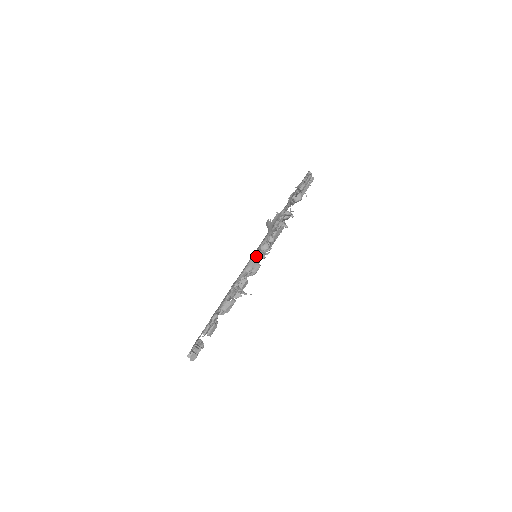
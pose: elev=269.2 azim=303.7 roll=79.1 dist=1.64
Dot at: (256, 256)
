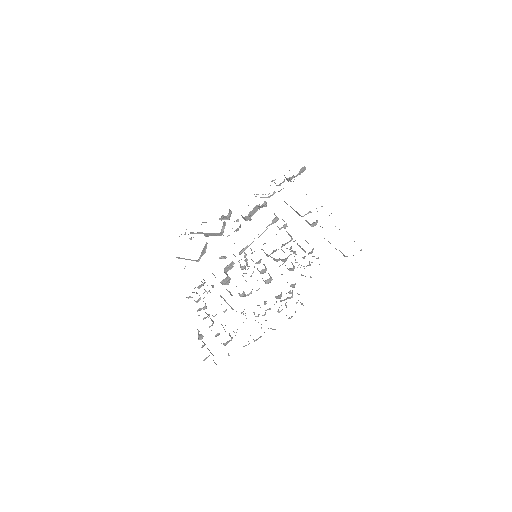
Dot at: occluded
